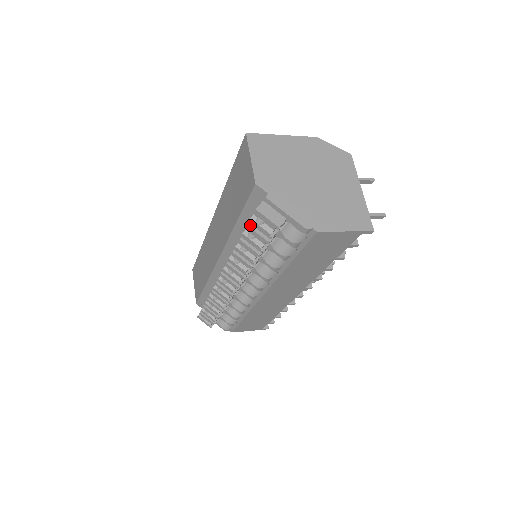
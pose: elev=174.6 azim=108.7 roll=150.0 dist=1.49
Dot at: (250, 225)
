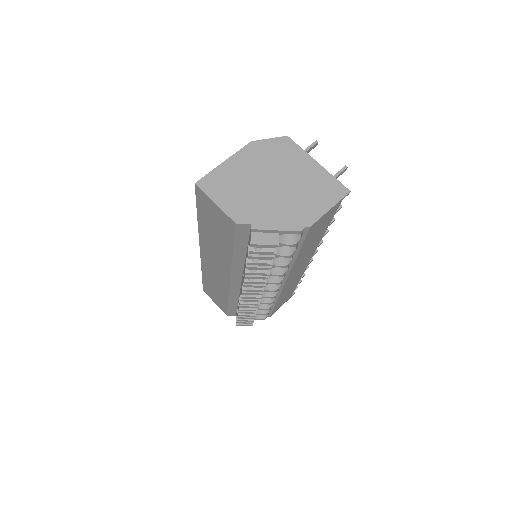
Dot at: (251, 254)
